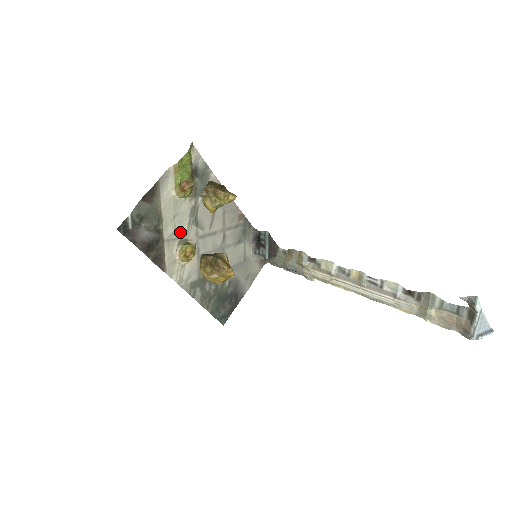
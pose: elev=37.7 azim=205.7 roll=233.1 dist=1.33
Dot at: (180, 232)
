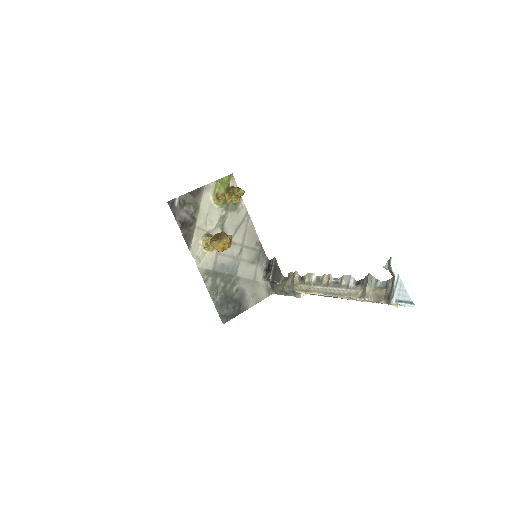
Dot at: (209, 227)
